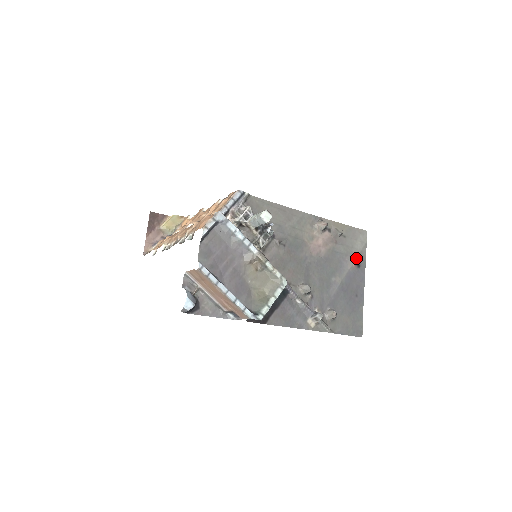
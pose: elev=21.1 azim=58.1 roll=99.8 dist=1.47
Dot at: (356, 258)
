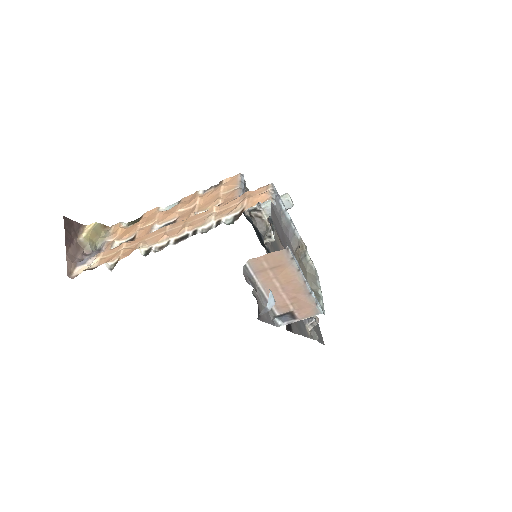
Dot at: occluded
